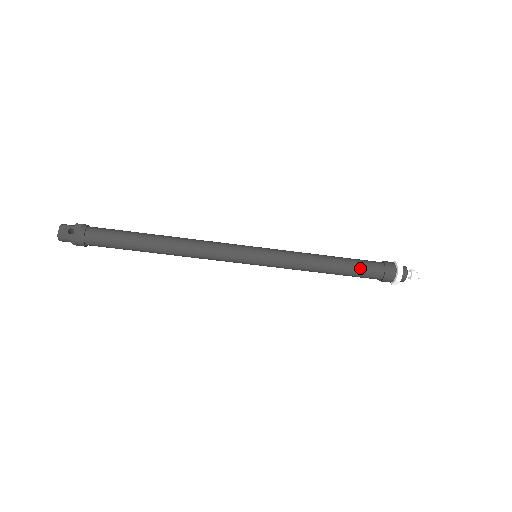
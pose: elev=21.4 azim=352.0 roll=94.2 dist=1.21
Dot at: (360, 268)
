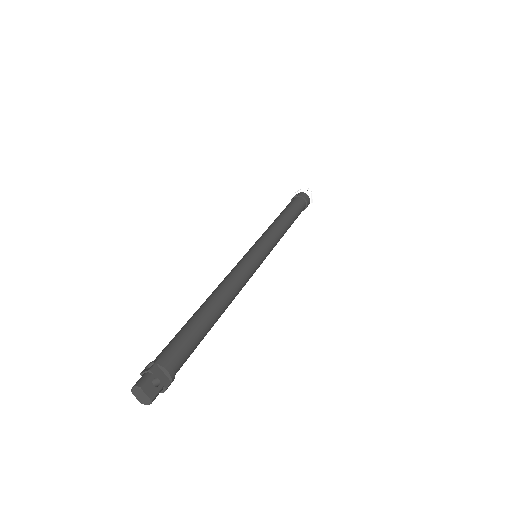
Dot at: (299, 211)
